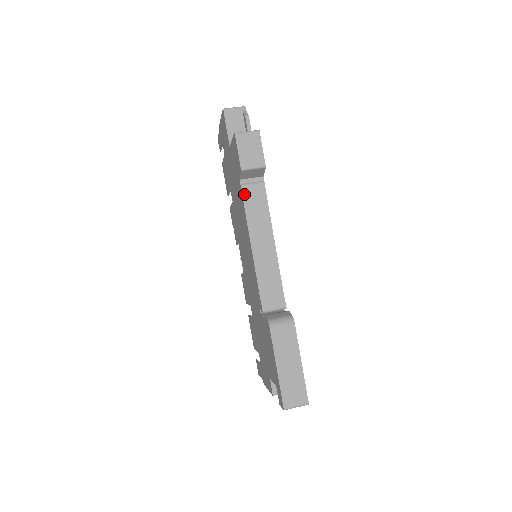
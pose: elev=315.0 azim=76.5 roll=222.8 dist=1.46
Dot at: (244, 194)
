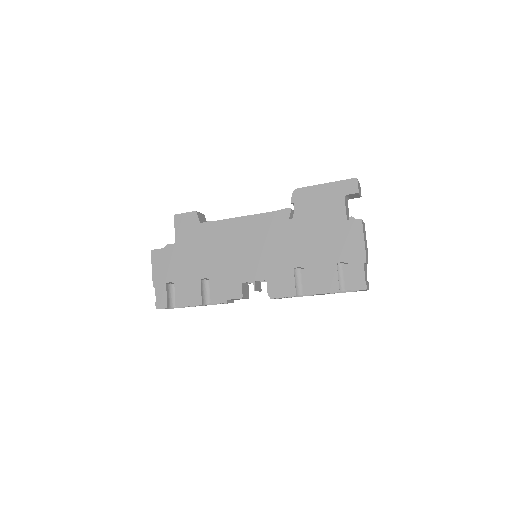
Dot at: (210, 222)
